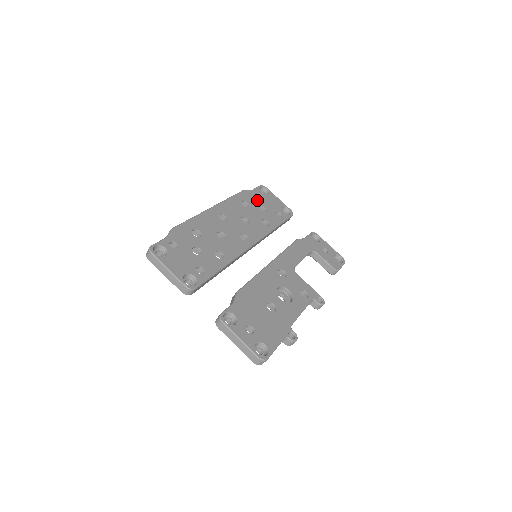
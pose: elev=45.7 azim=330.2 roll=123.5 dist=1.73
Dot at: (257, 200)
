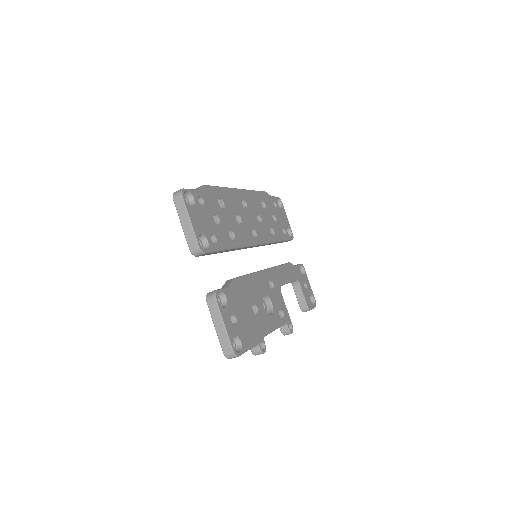
Dot at: (273, 208)
